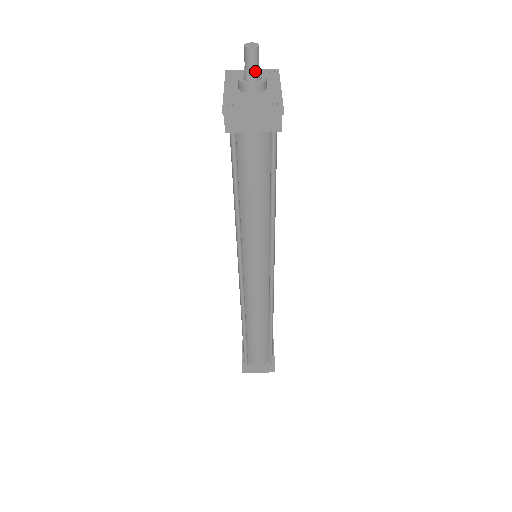
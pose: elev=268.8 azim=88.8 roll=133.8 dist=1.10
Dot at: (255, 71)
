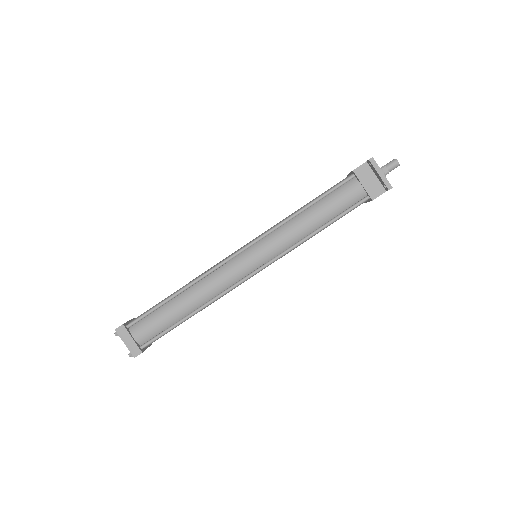
Dot at: (388, 170)
